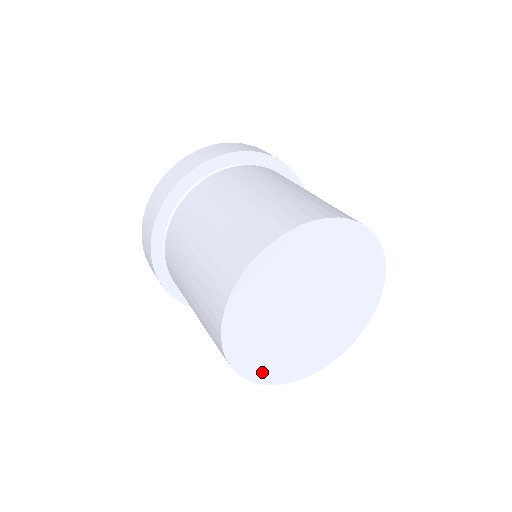
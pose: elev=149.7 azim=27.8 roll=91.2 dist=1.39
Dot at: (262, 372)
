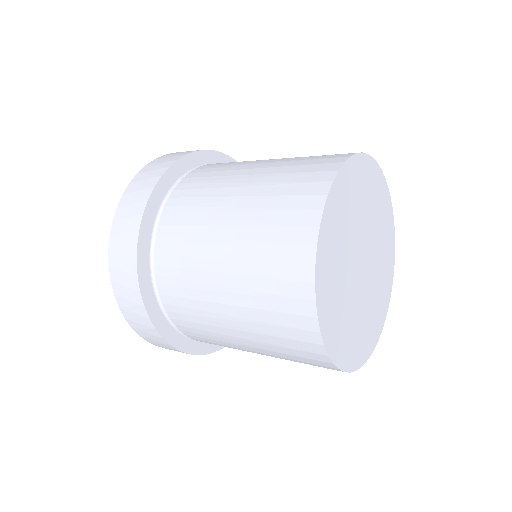
Dot at: (323, 284)
